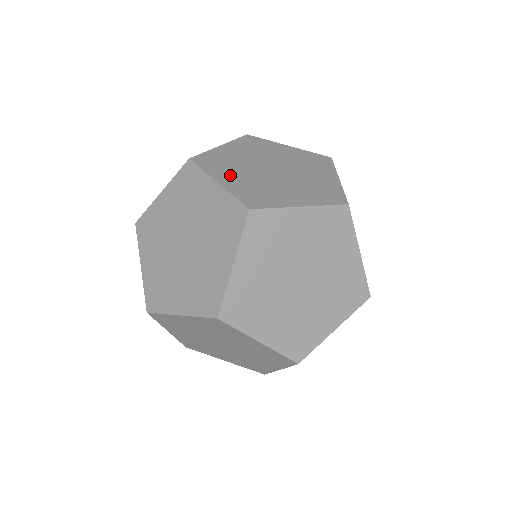
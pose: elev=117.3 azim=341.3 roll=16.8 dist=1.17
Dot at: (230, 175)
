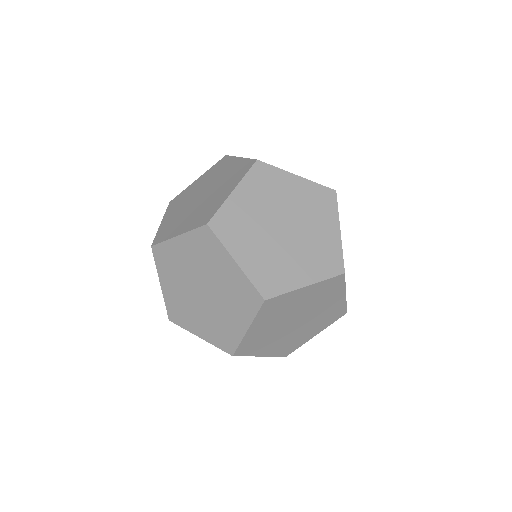
Dot at: (180, 226)
